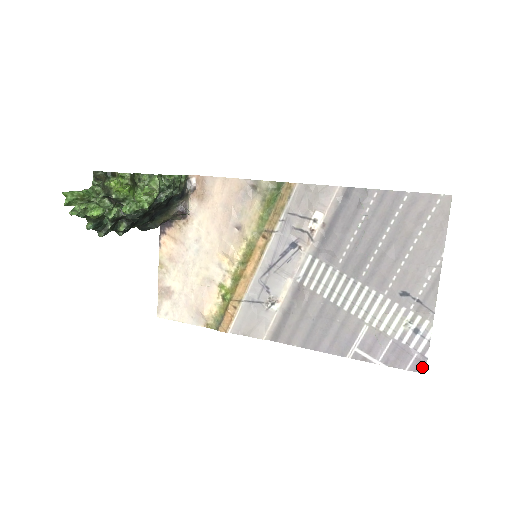
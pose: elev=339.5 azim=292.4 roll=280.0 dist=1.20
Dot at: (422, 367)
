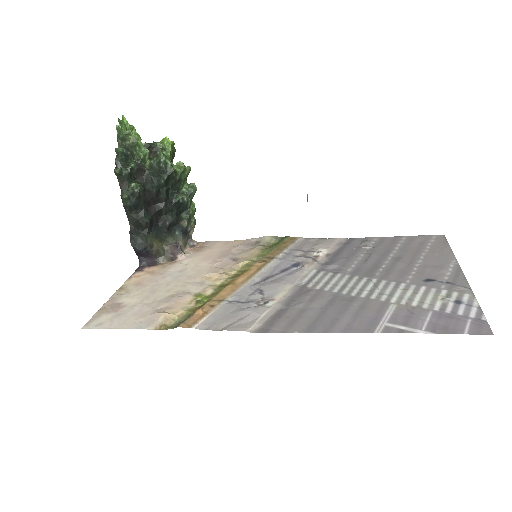
Dot at: (485, 329)
